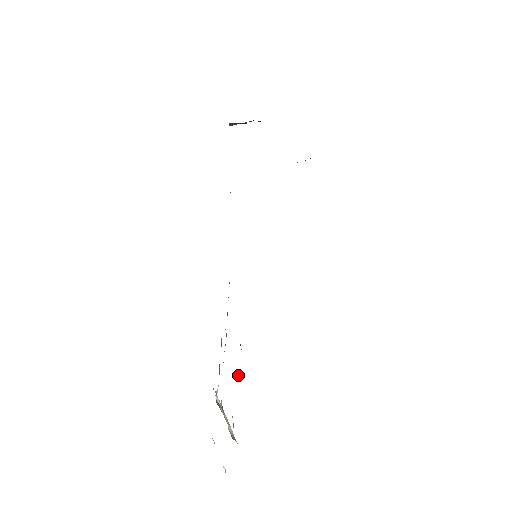
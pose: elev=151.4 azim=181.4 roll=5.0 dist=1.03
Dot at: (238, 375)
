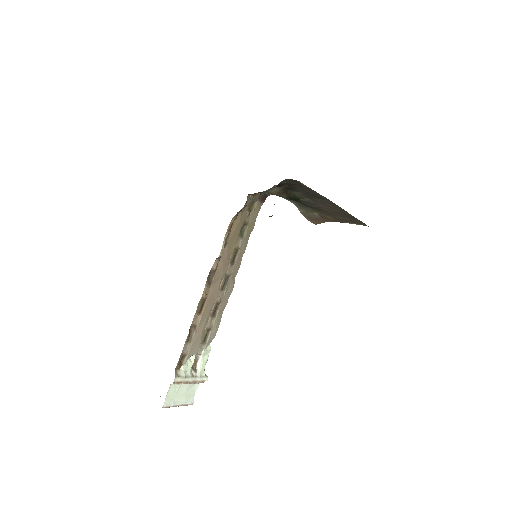
Dot at: (197, 307)
